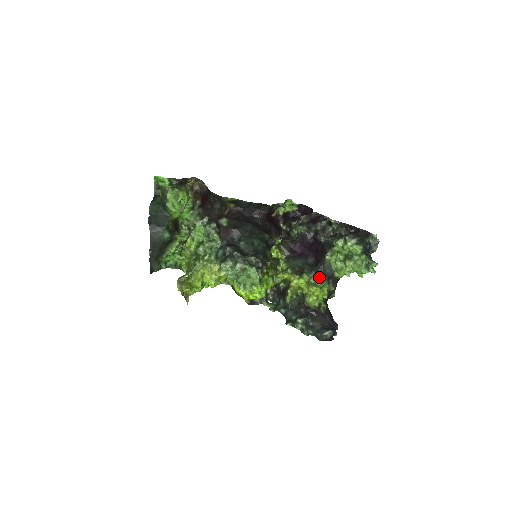
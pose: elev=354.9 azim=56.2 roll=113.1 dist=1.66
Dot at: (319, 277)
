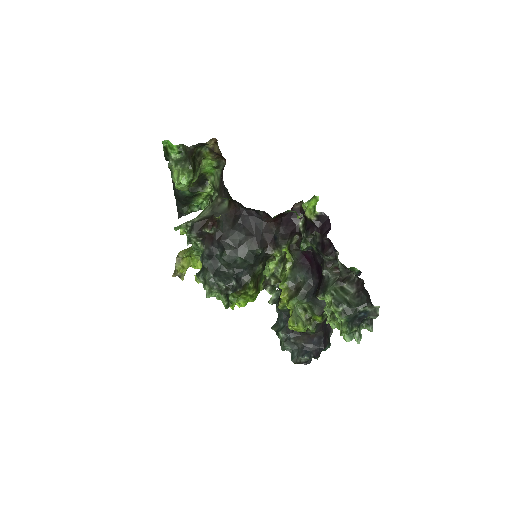
Dot at: (312, 306)
